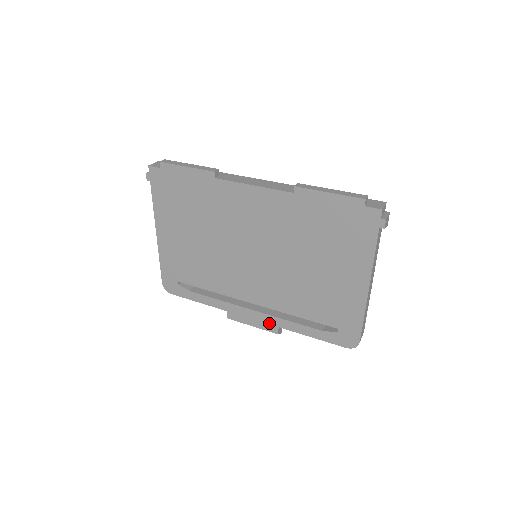
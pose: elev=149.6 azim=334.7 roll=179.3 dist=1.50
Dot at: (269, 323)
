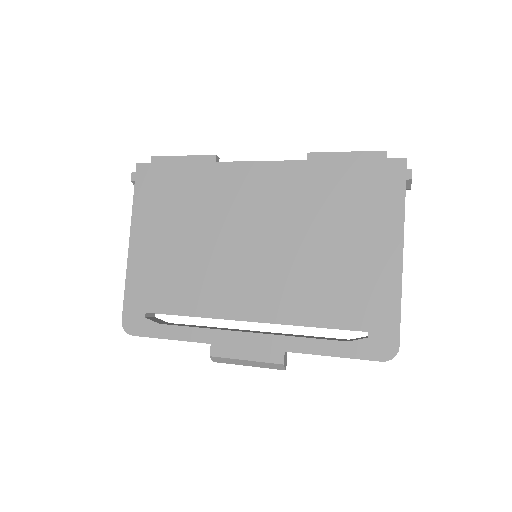
Dot at: (271, 348)
